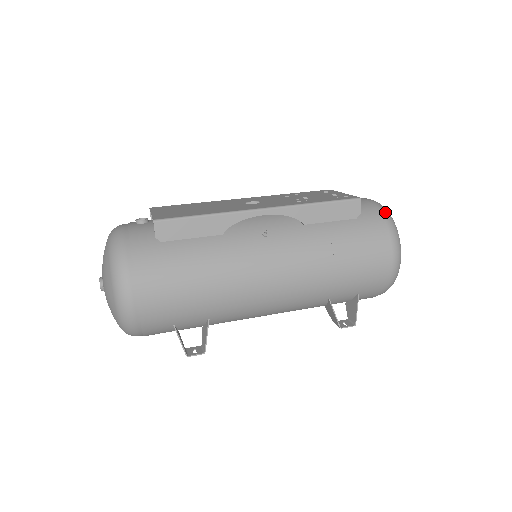
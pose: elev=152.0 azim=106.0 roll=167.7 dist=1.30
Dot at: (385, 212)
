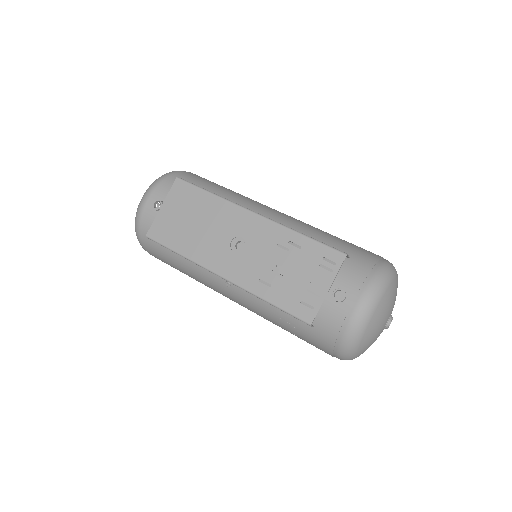
Dot at: (348, 338)
